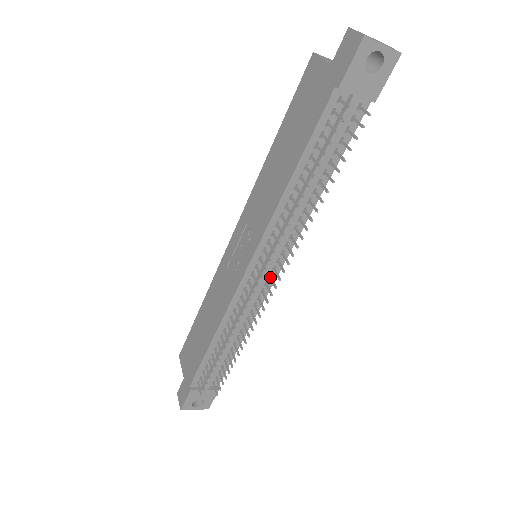
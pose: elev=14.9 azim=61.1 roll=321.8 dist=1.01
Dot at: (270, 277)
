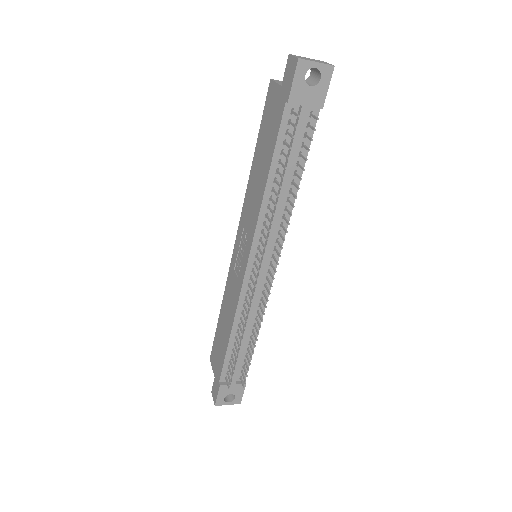
Dot at: (269, 271)
